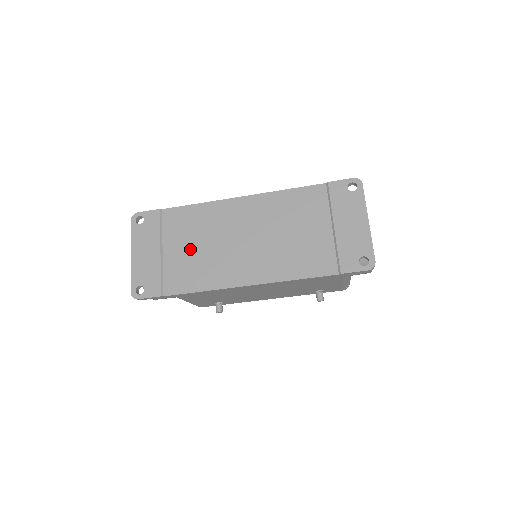
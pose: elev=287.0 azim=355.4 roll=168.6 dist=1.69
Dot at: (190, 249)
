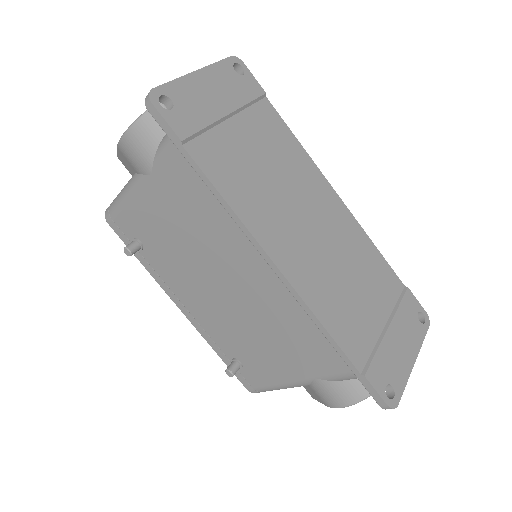
Dot at: (256, 157)
